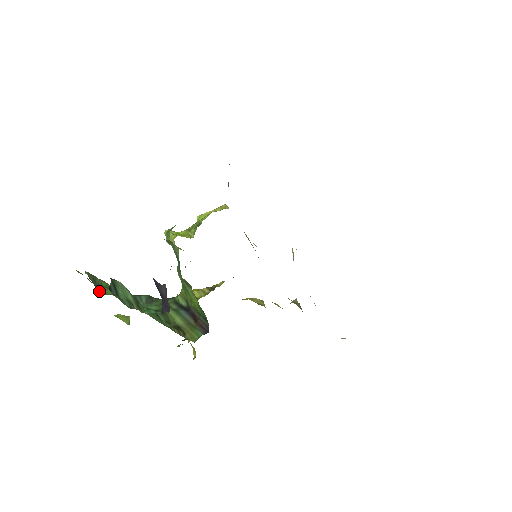
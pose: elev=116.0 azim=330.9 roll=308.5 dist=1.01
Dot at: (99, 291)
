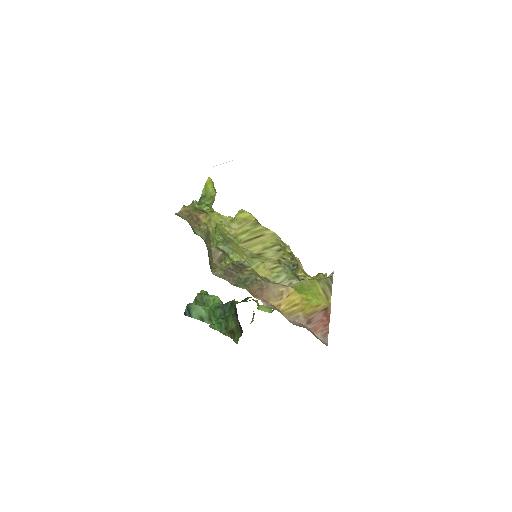
Dot at: occluded
